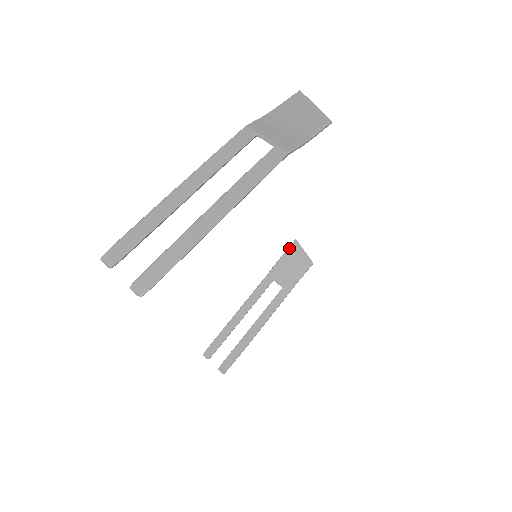
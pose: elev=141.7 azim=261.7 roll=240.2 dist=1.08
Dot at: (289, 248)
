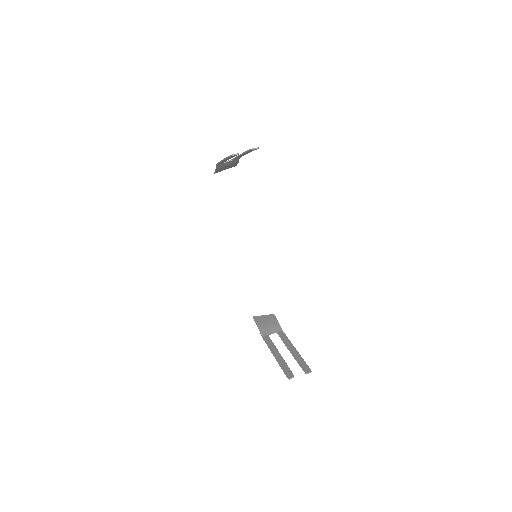
Dot at: (255, 321)
